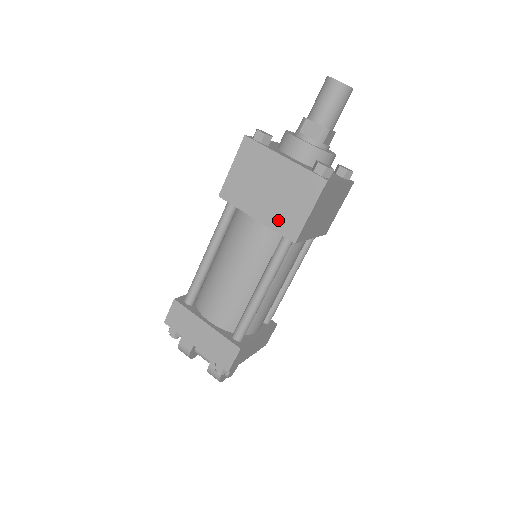
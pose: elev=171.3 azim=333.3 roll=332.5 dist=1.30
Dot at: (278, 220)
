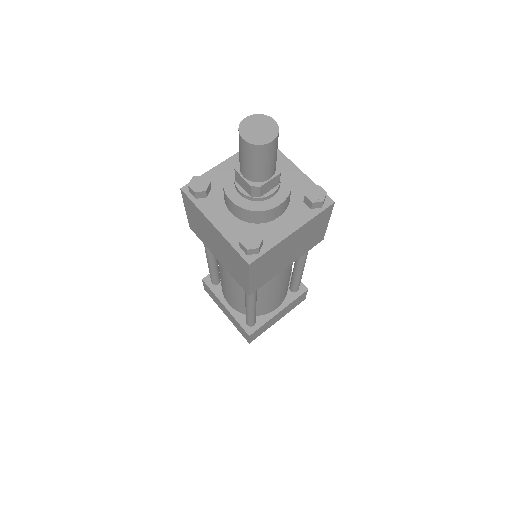
Dot at: (231, 271)
